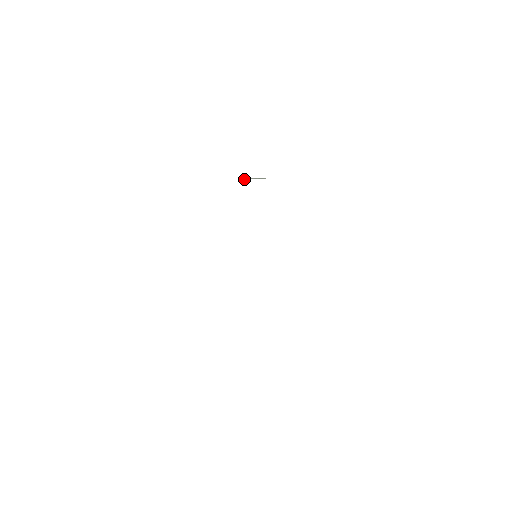
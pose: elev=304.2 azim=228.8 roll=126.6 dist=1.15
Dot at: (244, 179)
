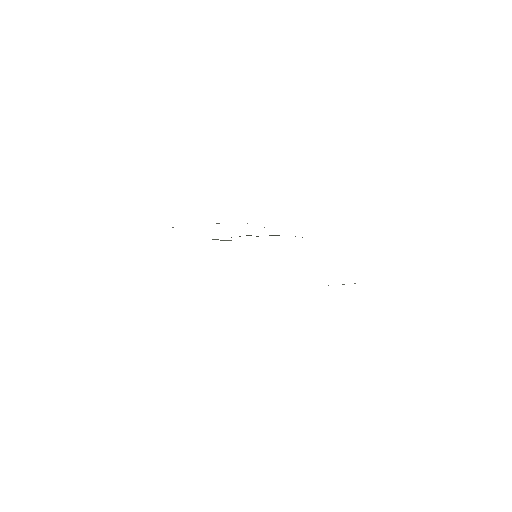
Dot at: occluded
